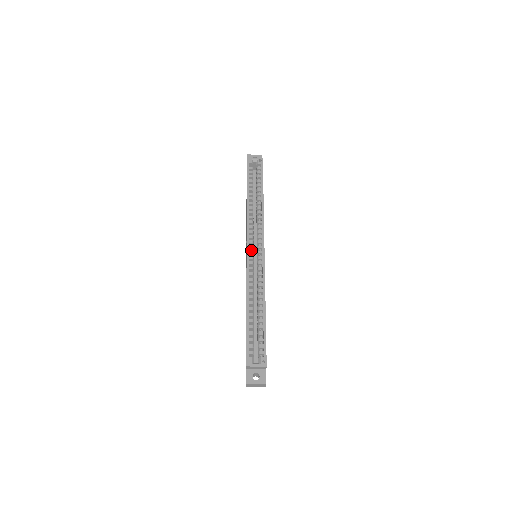
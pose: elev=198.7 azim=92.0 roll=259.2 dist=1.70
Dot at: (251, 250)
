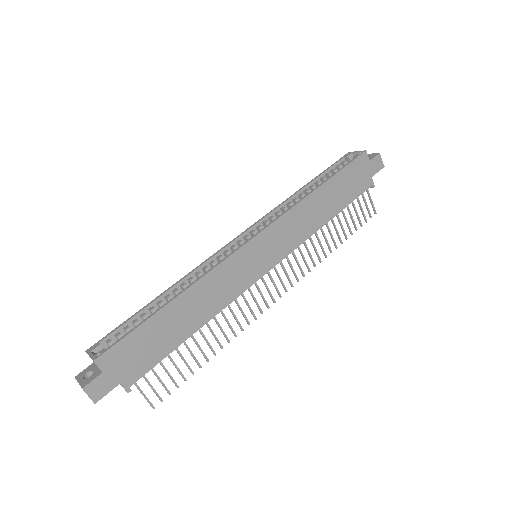
Dot at: occluded
